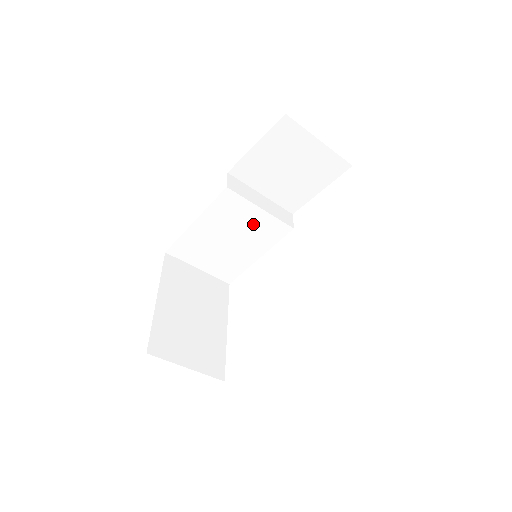
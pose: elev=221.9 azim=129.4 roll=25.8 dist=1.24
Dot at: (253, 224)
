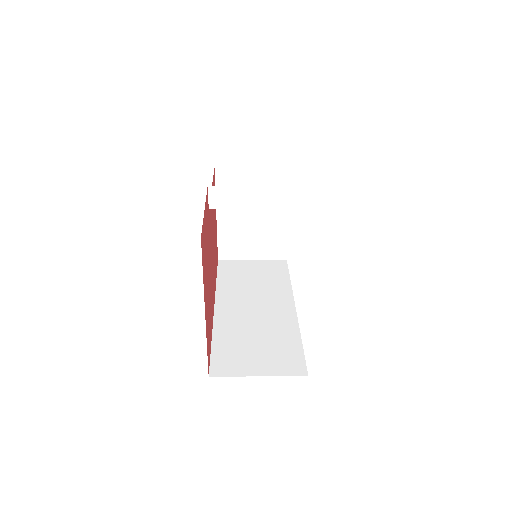
Dot at: occluded
